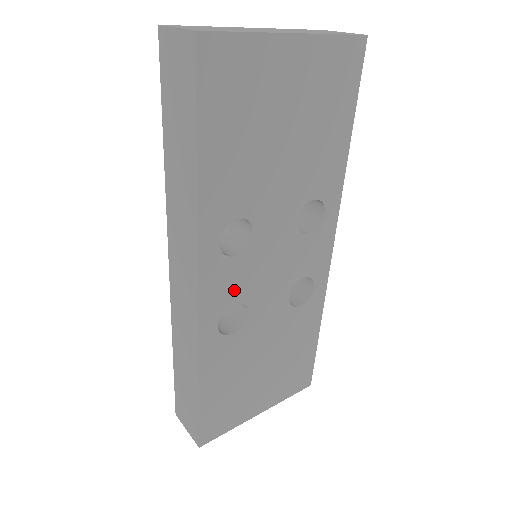
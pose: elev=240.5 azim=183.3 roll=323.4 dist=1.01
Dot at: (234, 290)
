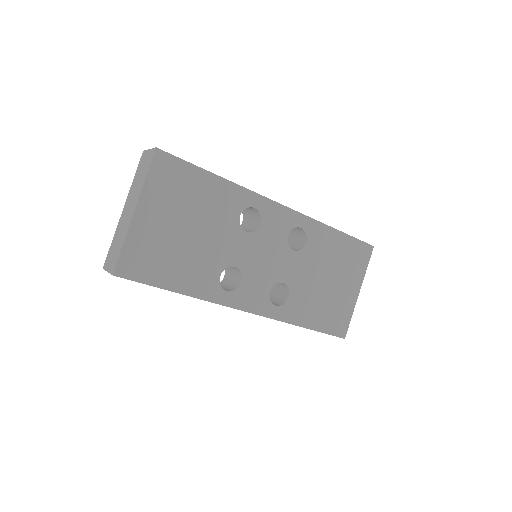
Dot at: (261, 289)
